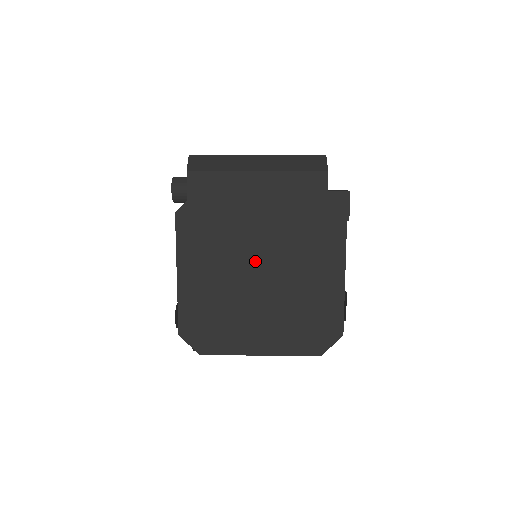
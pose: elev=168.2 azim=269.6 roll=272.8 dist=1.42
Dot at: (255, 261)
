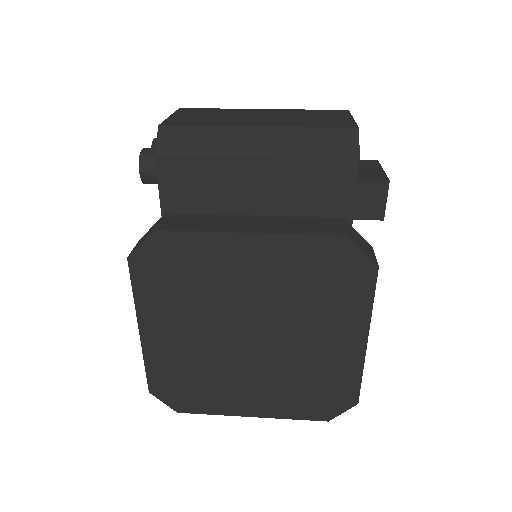
Dot at: (243, 320)
